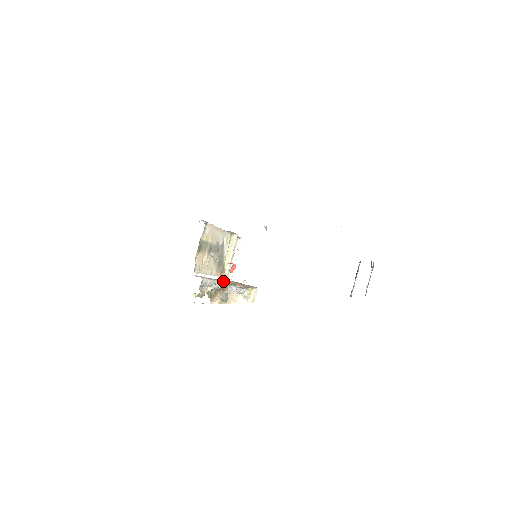
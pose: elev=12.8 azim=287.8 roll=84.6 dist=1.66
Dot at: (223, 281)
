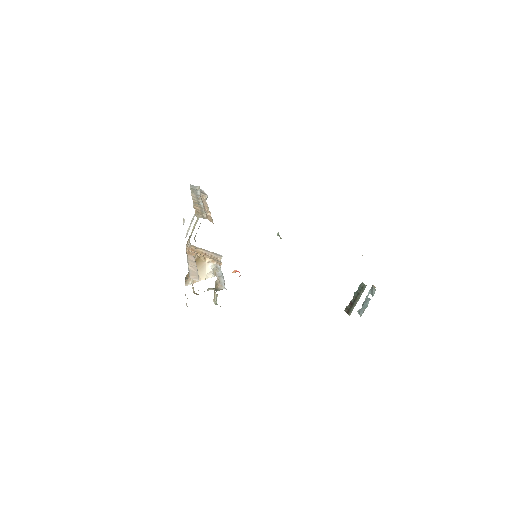
Dot at: (192, 253)
